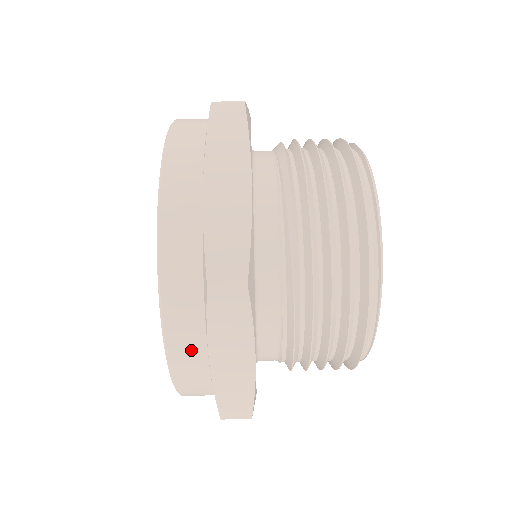
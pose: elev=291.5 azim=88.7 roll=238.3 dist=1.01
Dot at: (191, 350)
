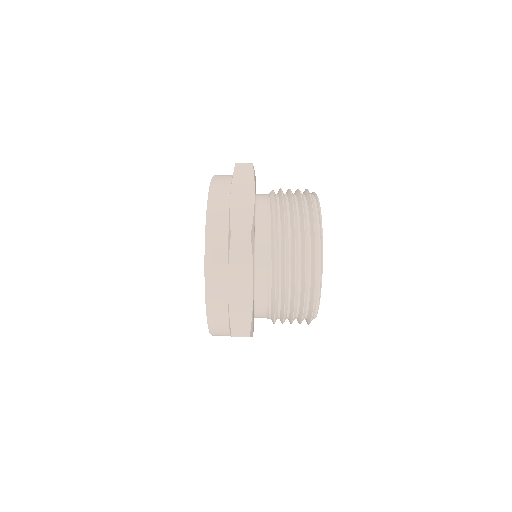
Dot at: (219, 279)
